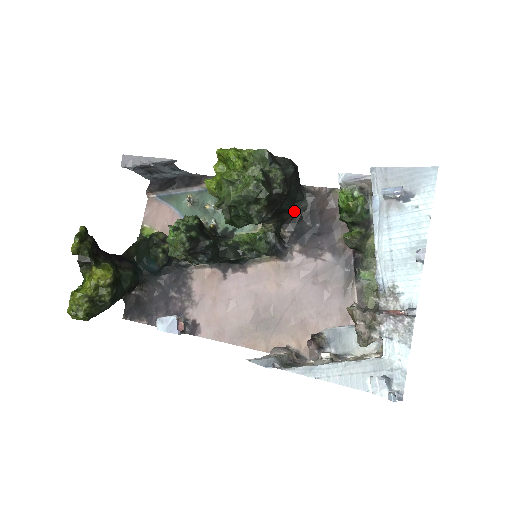
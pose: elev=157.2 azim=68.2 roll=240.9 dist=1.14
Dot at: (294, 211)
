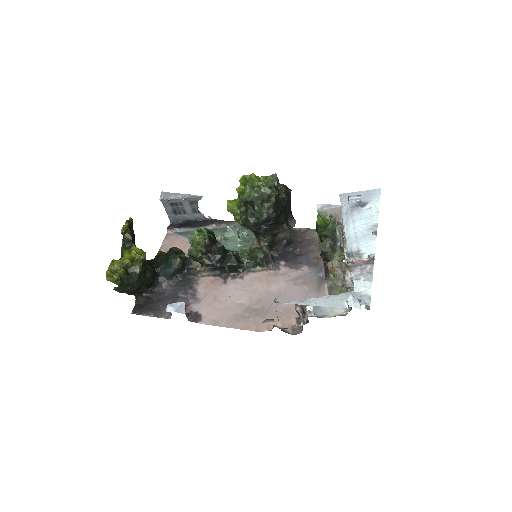
Dot at: (287, 225)
